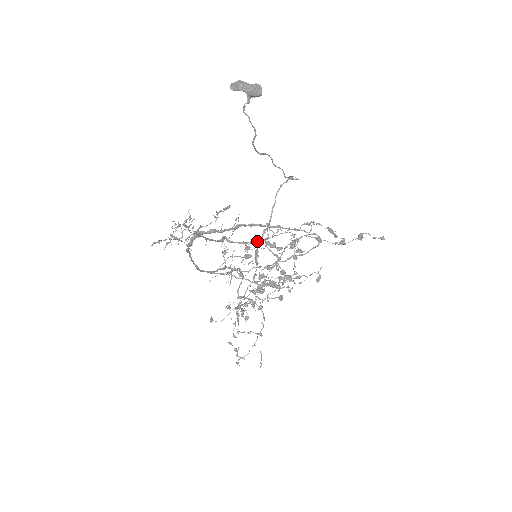
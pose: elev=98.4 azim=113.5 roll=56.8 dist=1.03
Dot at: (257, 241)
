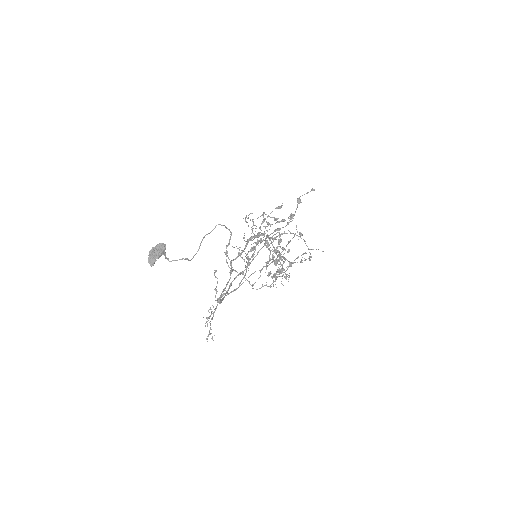
Dot at: (248, 240)
